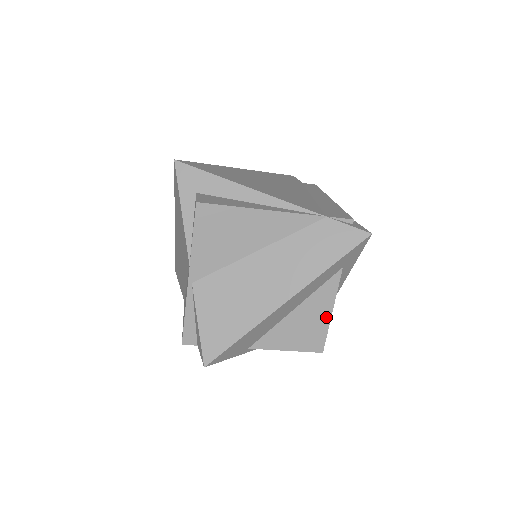
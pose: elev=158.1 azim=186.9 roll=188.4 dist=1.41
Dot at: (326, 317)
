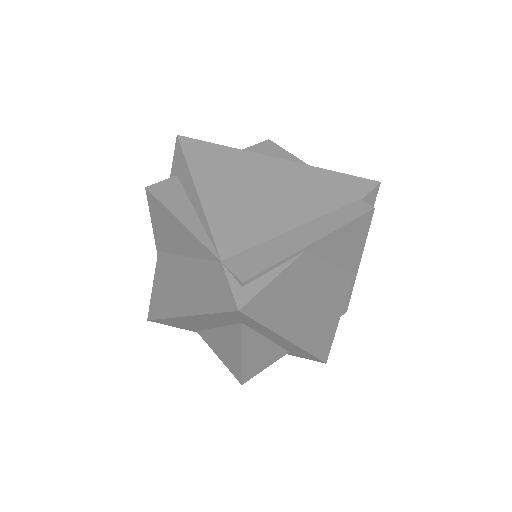
Dot at: (238, 357)
